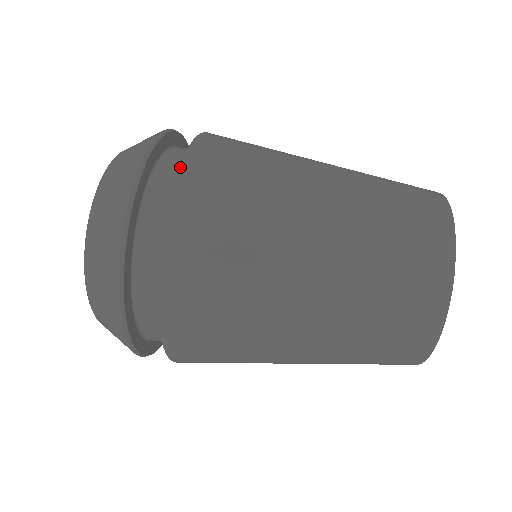
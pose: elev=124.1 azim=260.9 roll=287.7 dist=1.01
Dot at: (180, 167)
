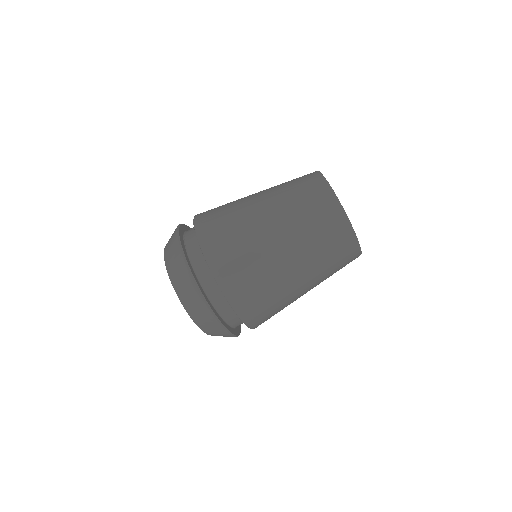
Dot at: occluded
